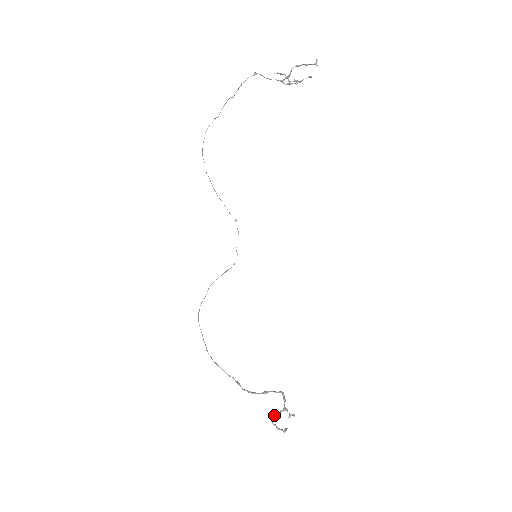
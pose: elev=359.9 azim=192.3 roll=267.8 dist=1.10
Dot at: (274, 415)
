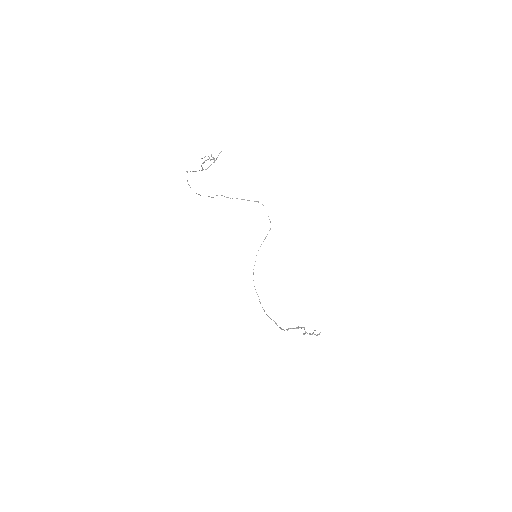
Dot at: (303, 334)
